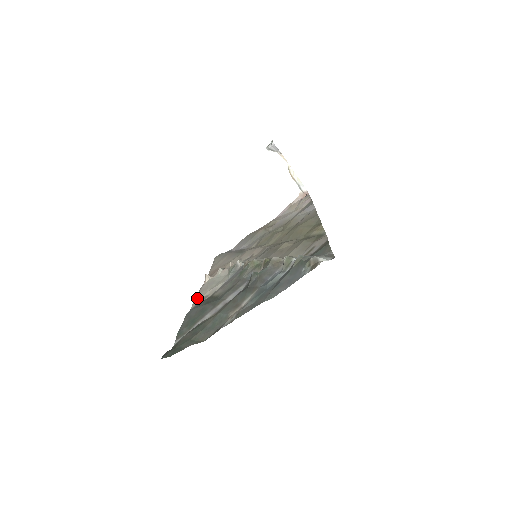
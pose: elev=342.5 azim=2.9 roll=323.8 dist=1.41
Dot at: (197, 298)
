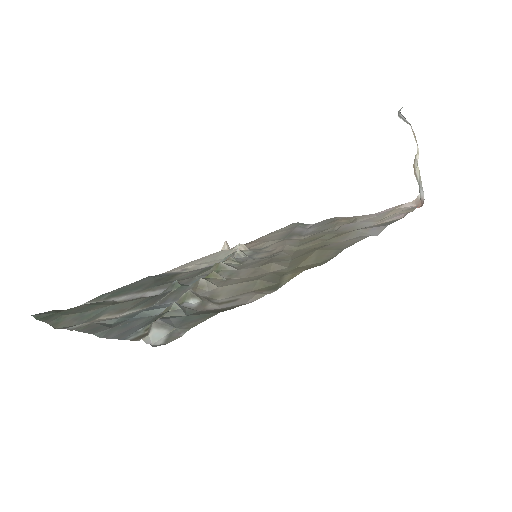
Dot at: (185, 264)
